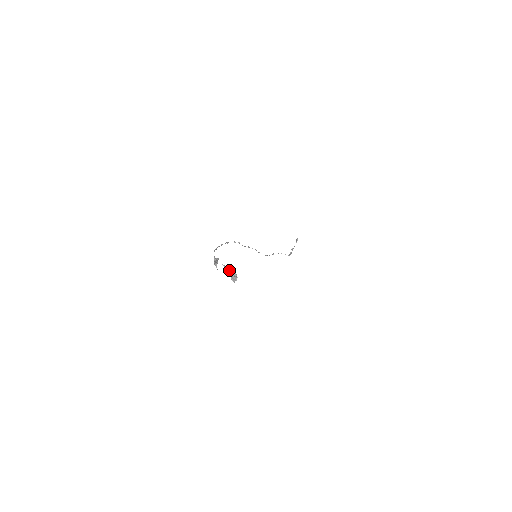
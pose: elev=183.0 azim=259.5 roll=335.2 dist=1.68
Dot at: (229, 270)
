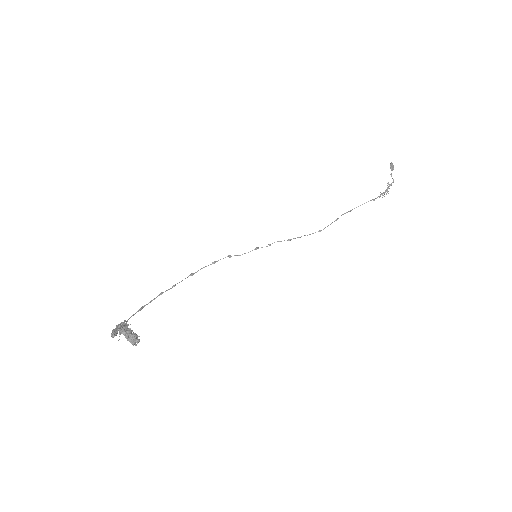
Dot at: occluded
